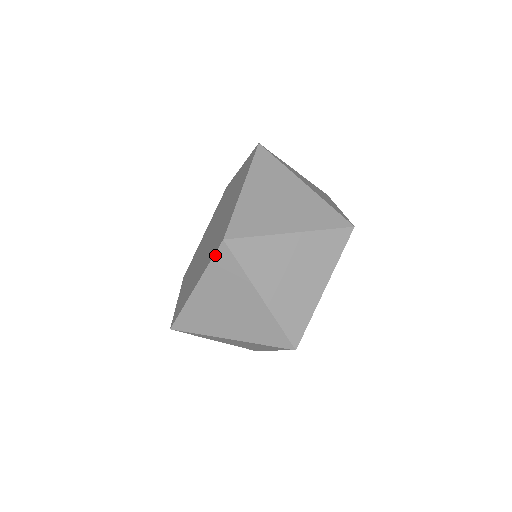
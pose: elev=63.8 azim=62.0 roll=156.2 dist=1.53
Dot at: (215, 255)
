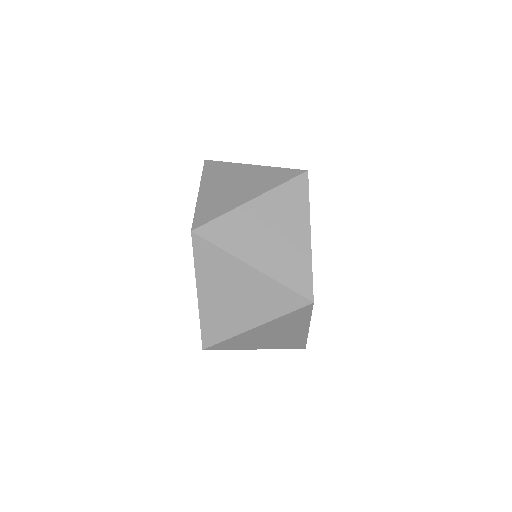
Dot at: (194, 250)
